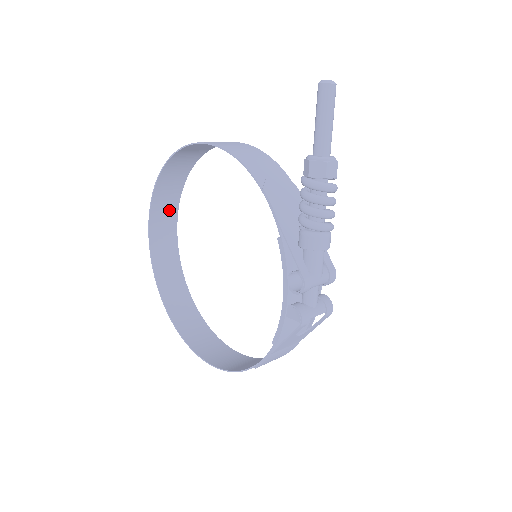
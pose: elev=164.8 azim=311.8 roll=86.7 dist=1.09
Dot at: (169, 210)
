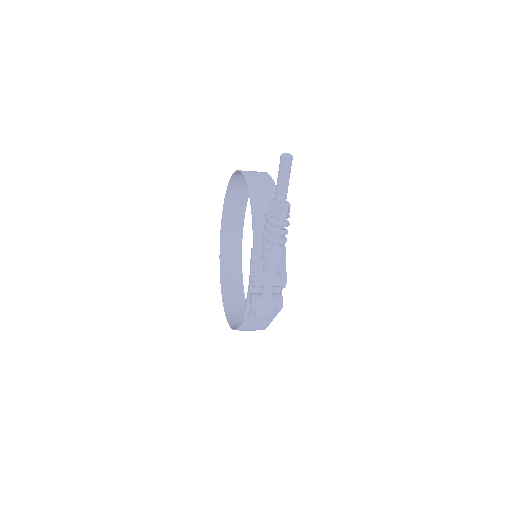
Dot at: (238, 209)
